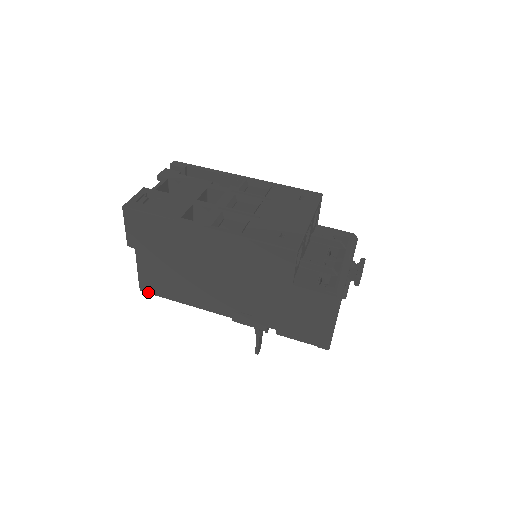
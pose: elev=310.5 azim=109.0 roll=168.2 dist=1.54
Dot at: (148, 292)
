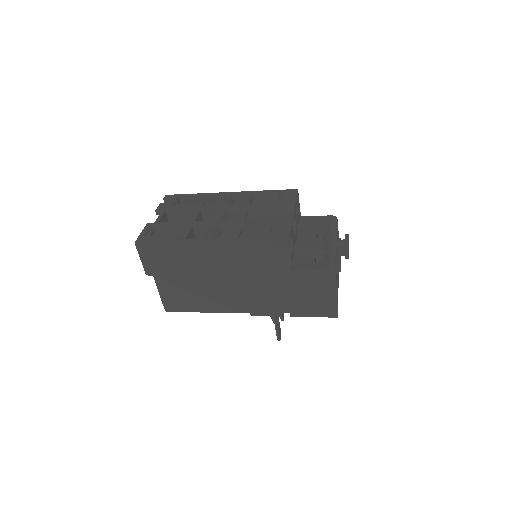
Dot at: (173, 311)
